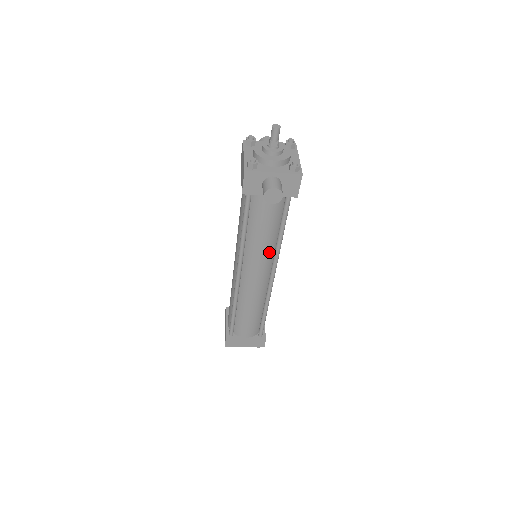
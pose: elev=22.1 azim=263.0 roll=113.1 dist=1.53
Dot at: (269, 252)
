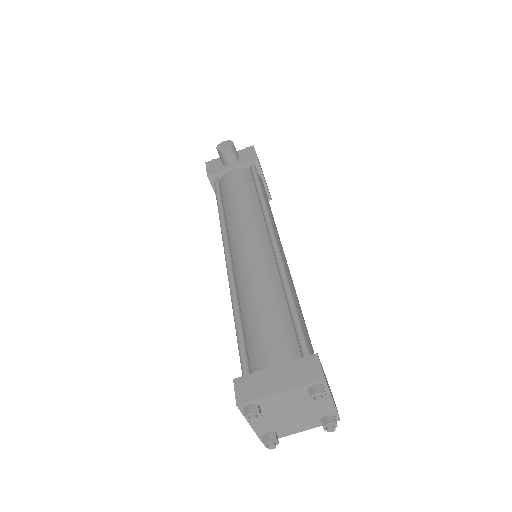
Dot at: (255, 215)
